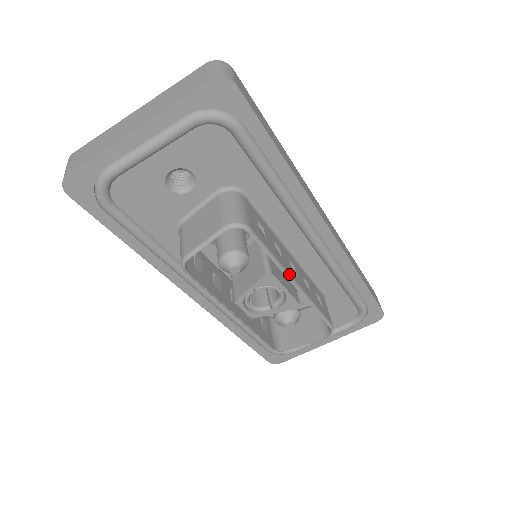
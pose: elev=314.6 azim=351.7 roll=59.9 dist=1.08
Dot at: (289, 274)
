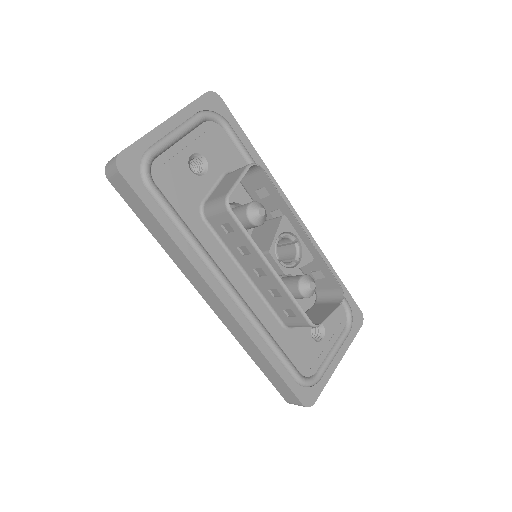
Dot at: (296, 220)
